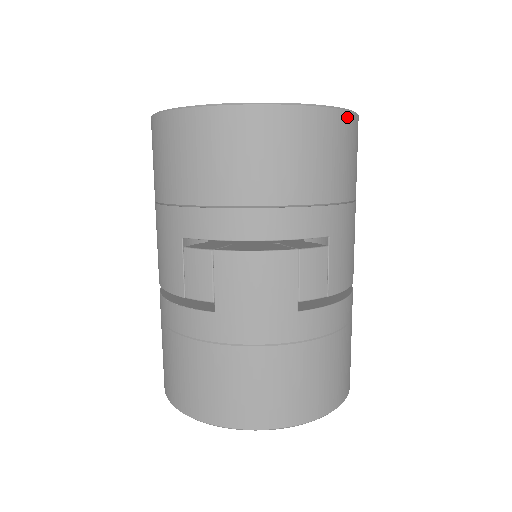
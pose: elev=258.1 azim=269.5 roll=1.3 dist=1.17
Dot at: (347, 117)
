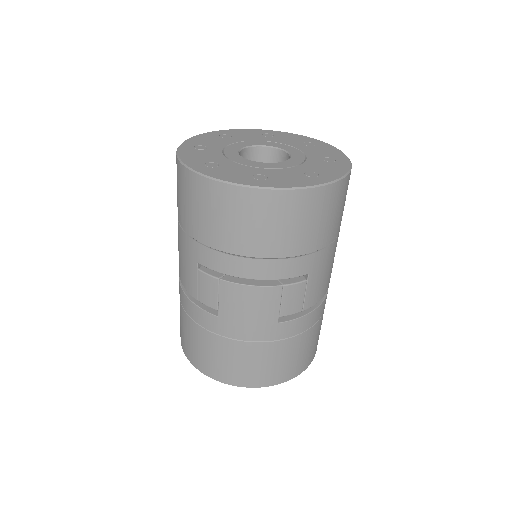
Dot at: (336, 186)
